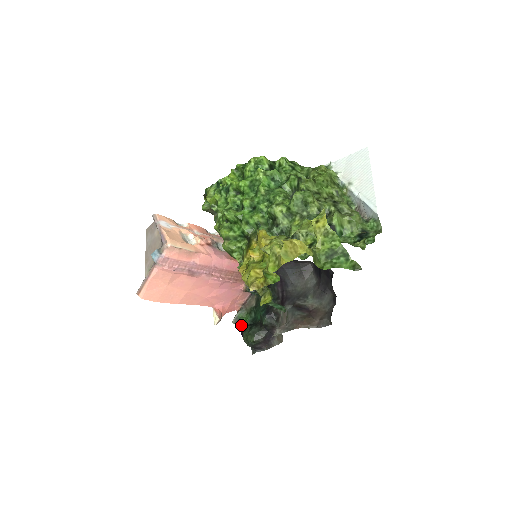
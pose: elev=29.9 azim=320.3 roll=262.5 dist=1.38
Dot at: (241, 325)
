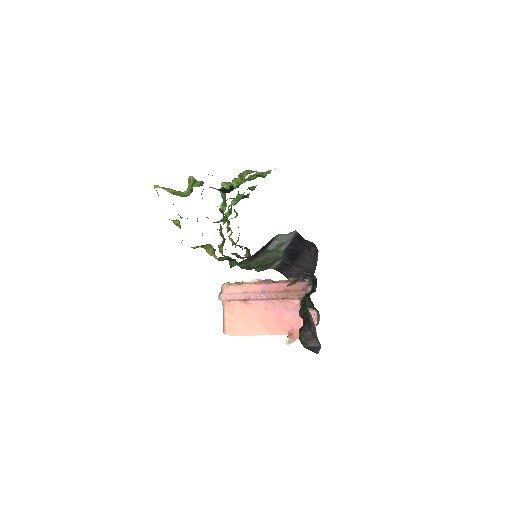
Dot at: occluded
